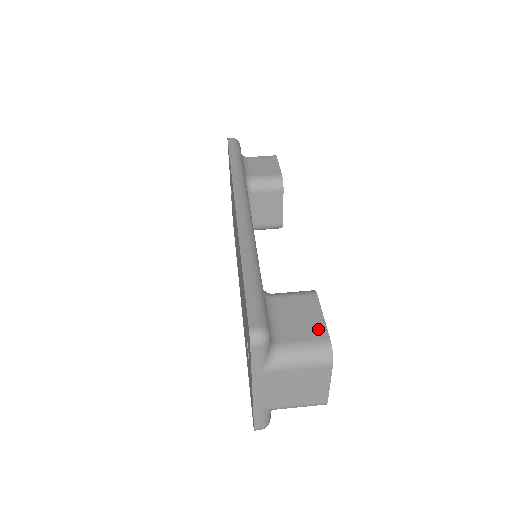
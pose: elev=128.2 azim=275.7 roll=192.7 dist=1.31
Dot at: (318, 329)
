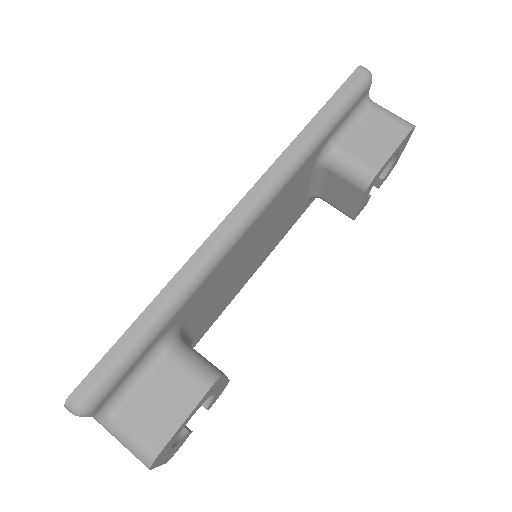
Dot at: (163, 431)
